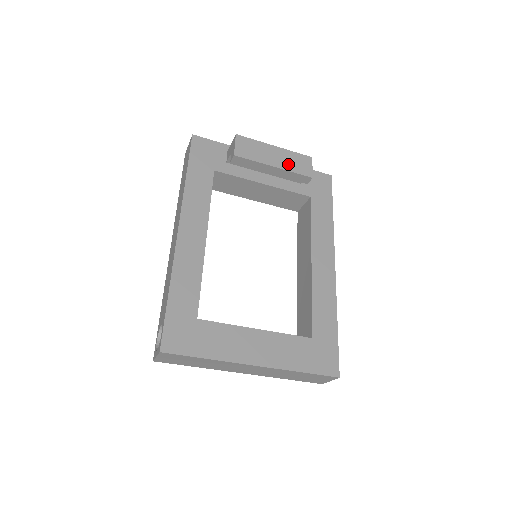
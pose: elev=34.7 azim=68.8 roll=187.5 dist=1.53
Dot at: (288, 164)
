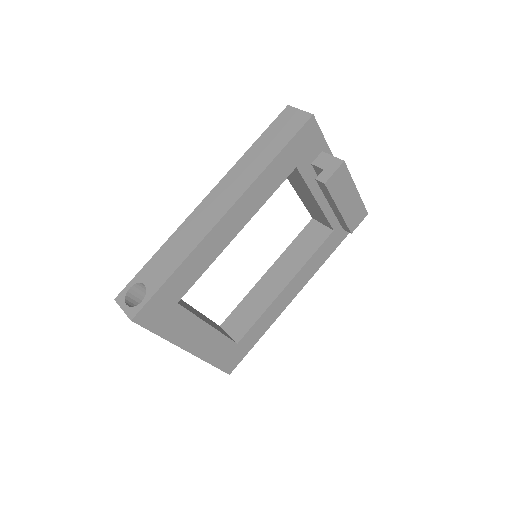
Dot at: (349, 213)
